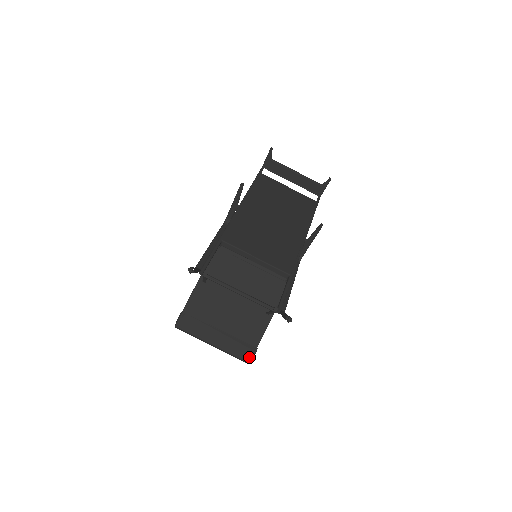
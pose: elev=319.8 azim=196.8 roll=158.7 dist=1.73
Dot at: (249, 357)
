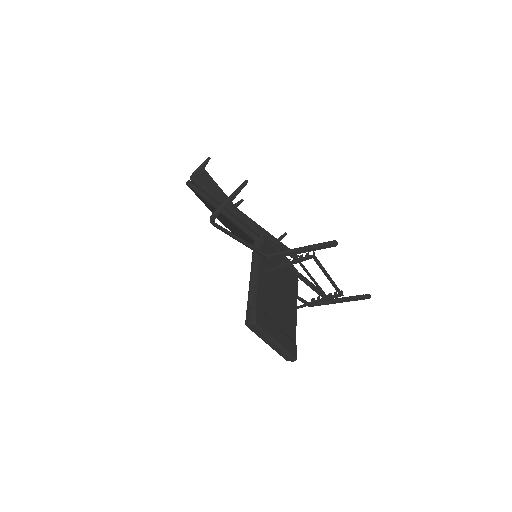
Dot at: (296, 353)
